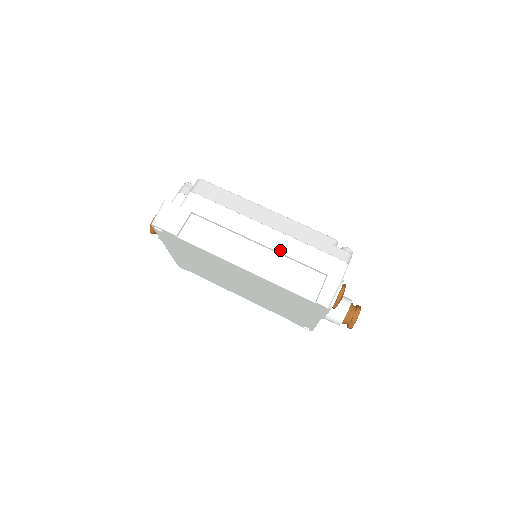
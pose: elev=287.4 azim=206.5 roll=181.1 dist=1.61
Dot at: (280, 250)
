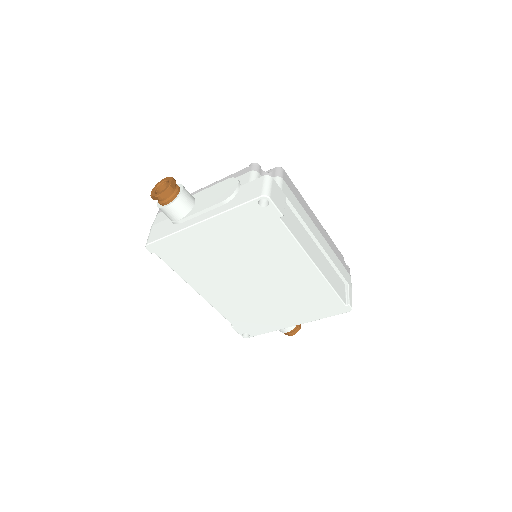
Dot at: (330, 256)
